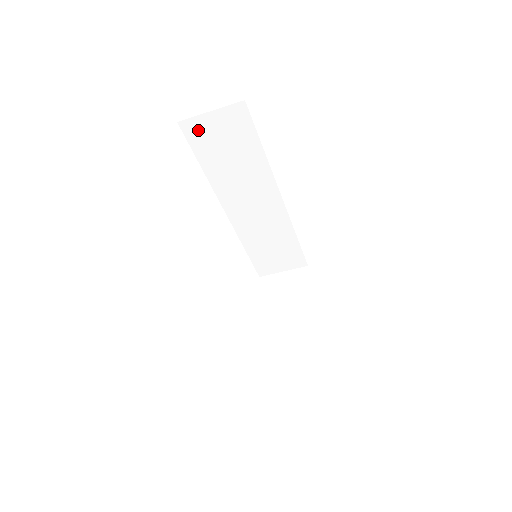
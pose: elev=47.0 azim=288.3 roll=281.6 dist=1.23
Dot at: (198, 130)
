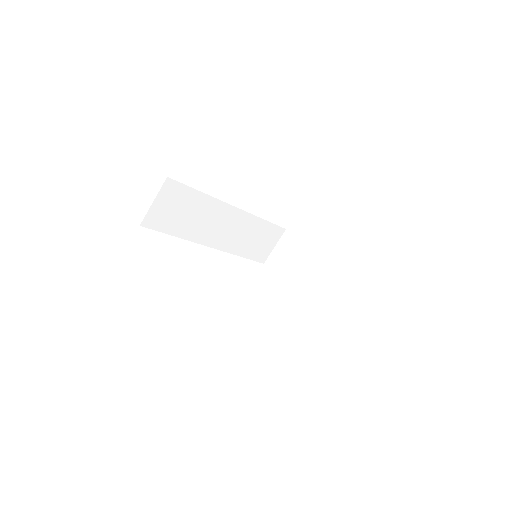
Dot at: (155, 218)
